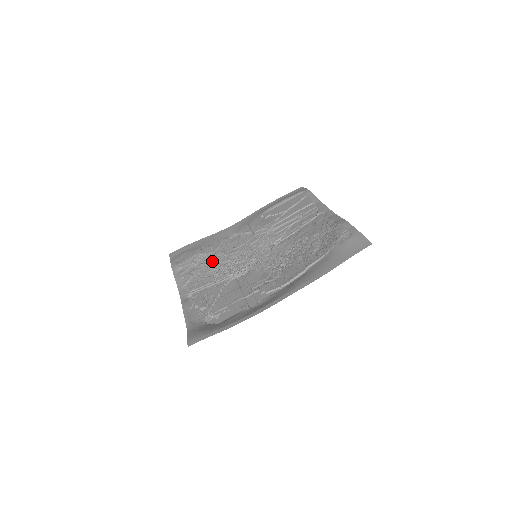
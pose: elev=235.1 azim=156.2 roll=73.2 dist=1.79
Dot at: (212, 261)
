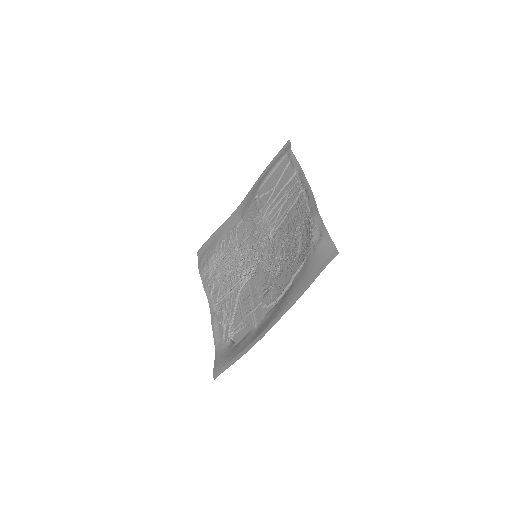
Dot at: (227, 261)
